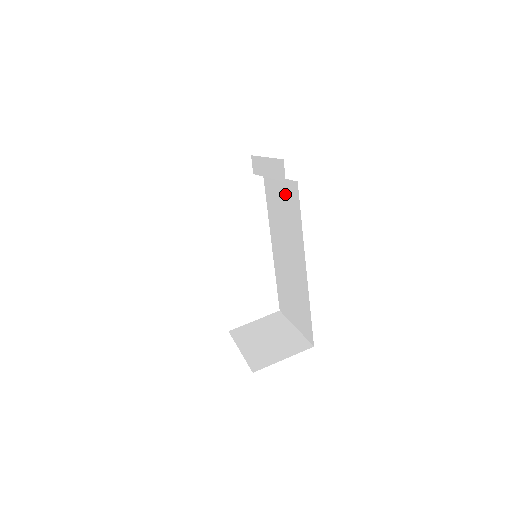
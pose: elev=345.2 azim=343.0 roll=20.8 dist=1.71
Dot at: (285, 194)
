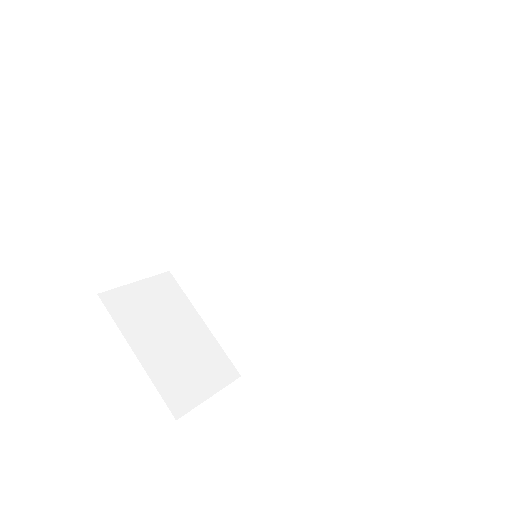
Dot at: (360, 207)
